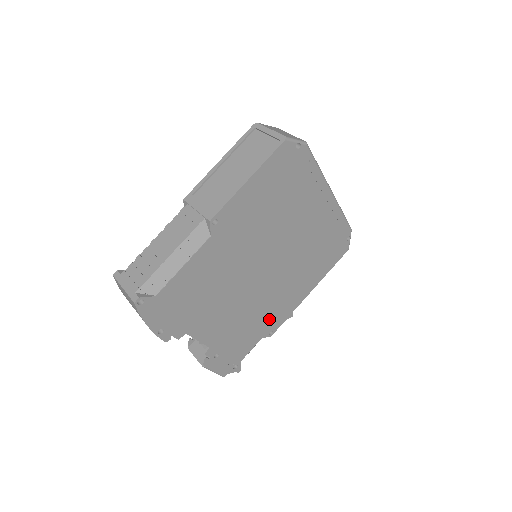
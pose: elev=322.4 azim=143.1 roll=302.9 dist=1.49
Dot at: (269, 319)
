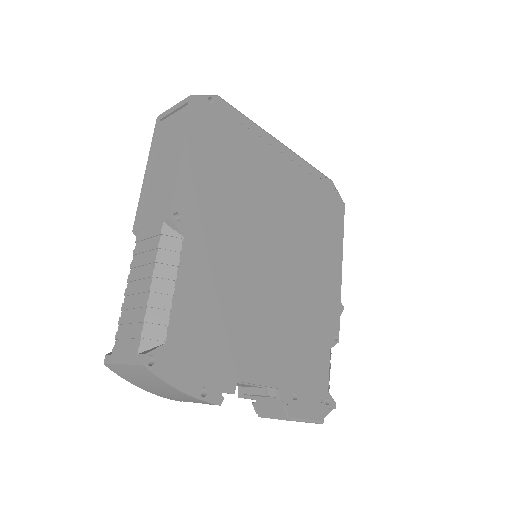
Dot at: (321, 321)
